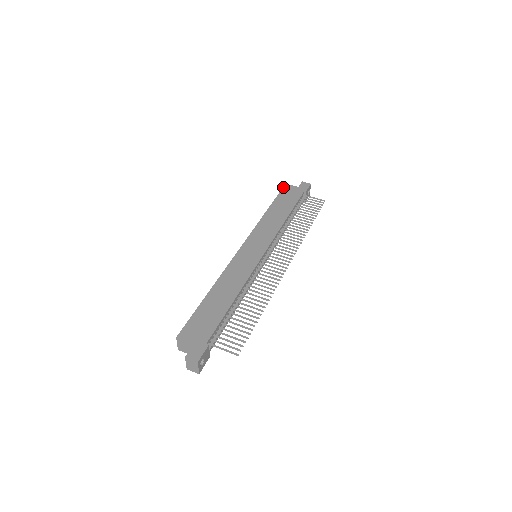
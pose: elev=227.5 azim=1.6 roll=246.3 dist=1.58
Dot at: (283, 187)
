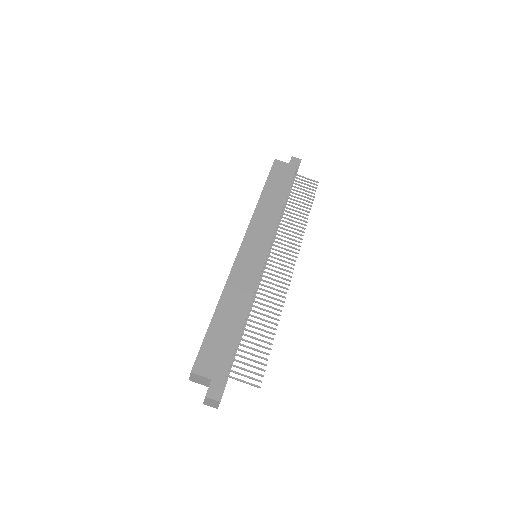
Dot at: (273, 164)
